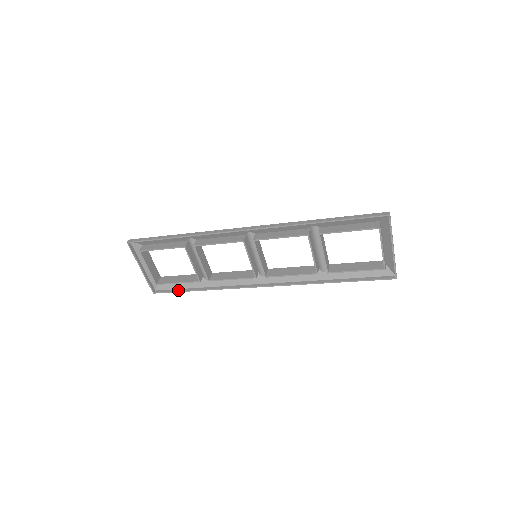
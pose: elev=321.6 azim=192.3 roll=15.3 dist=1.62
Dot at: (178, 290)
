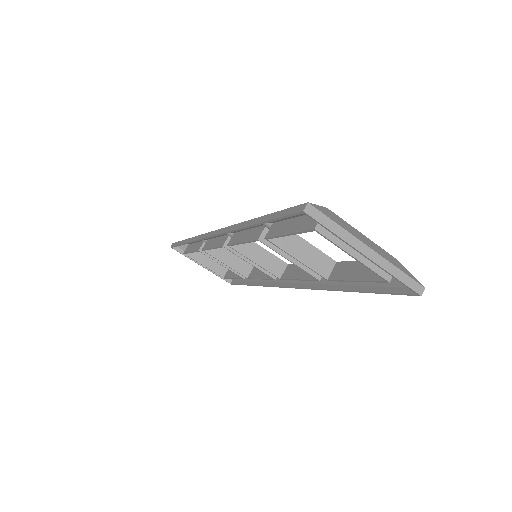
Dot at: (242, 283)
